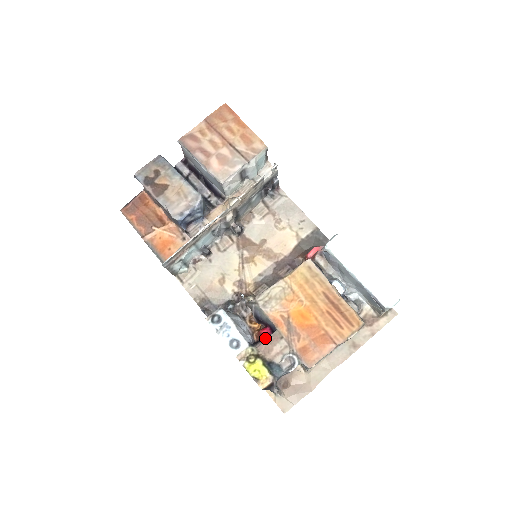
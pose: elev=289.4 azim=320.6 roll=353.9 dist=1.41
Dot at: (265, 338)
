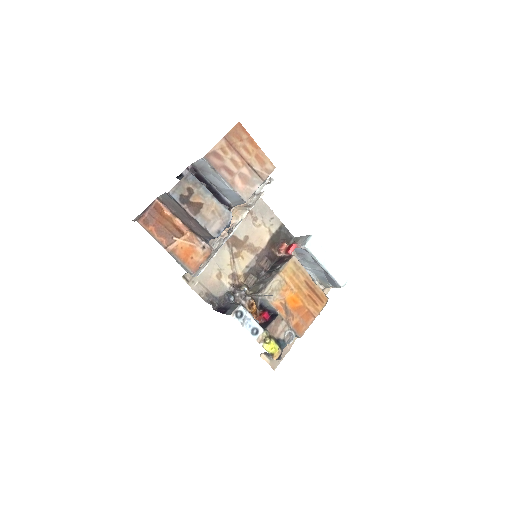
Dot at: (272, 322)
